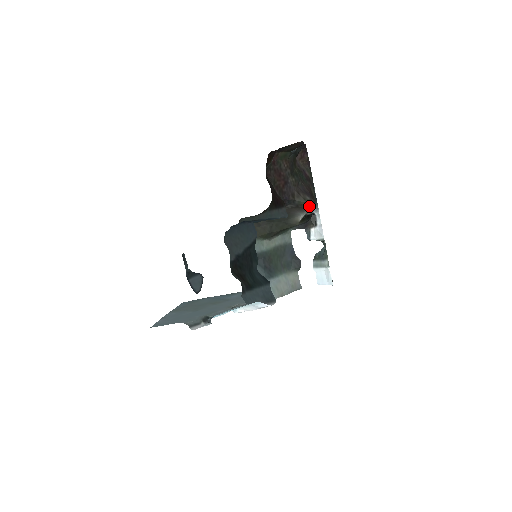
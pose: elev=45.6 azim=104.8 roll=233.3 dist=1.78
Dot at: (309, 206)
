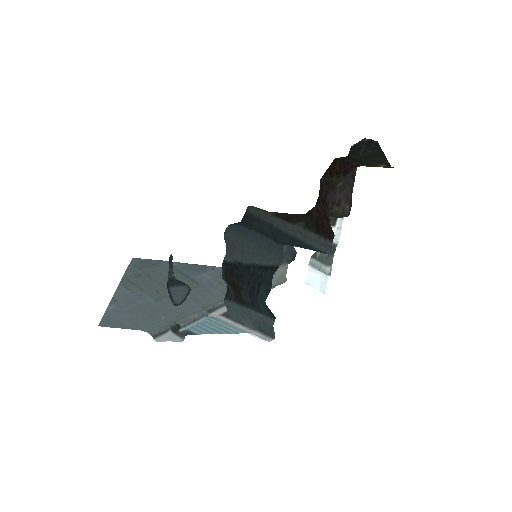
Dot at: (344, 215)
